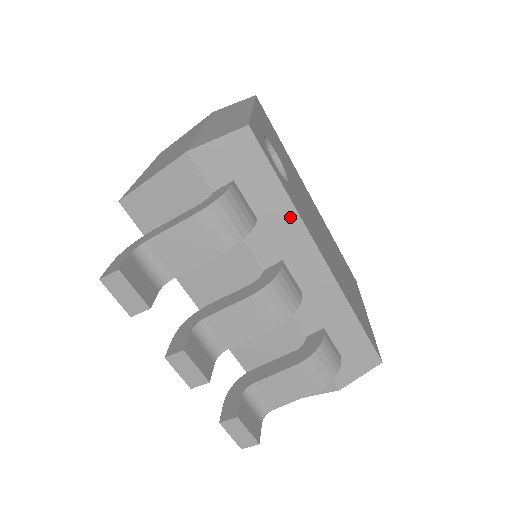
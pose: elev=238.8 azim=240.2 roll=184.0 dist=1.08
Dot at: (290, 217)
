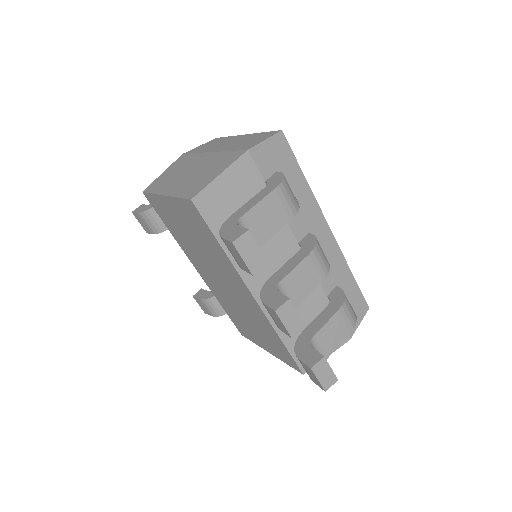
Dot at: (309, 198)
